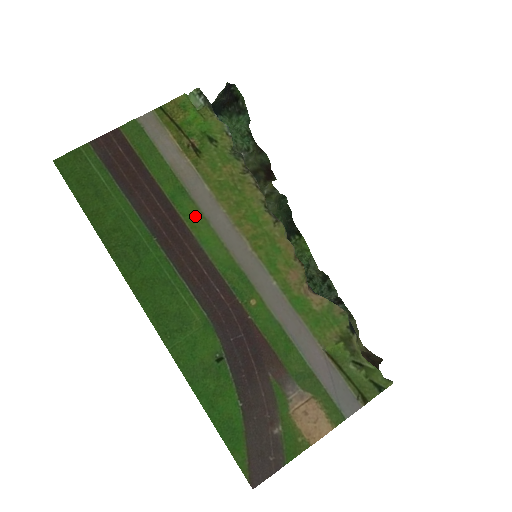
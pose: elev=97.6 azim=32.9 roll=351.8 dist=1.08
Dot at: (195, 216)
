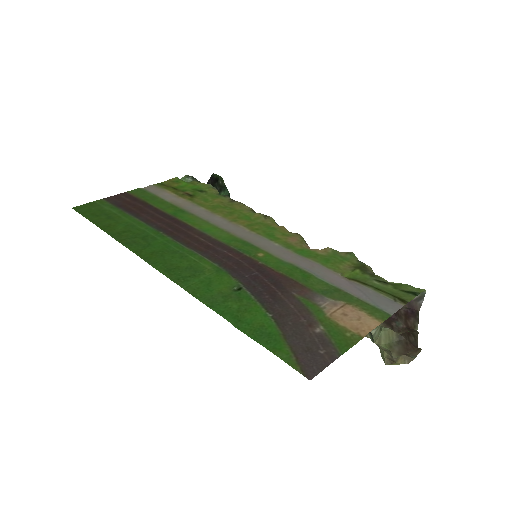
Dot at: (195, 220)
